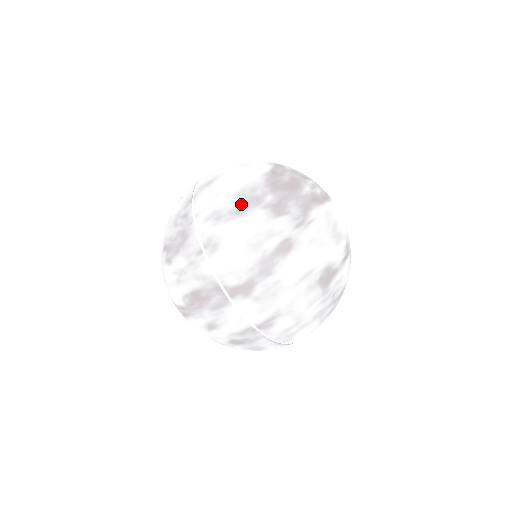
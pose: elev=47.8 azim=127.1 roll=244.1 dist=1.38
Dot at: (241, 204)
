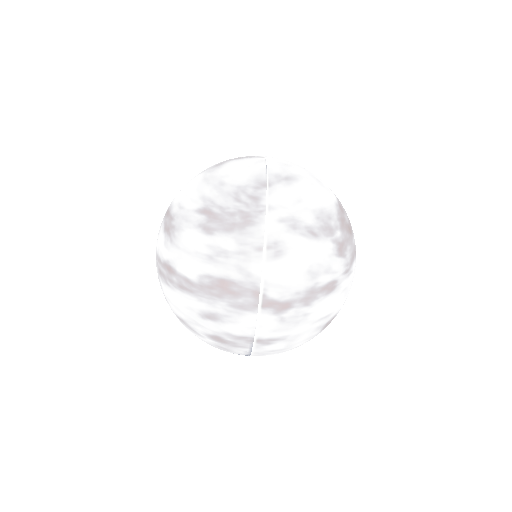
Dot at: (318, 226)
